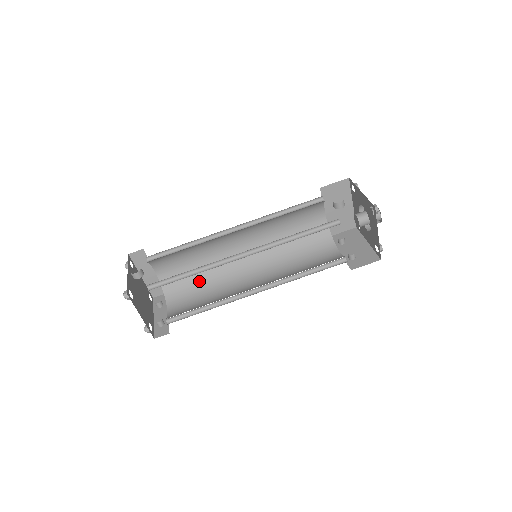
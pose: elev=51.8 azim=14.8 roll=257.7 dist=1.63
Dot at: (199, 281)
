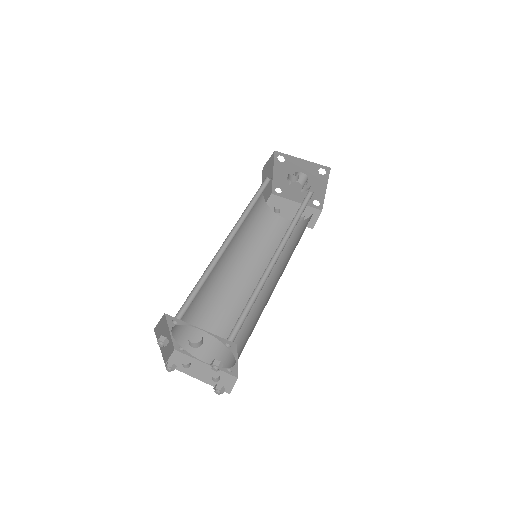
Dot at: (206, 314)
